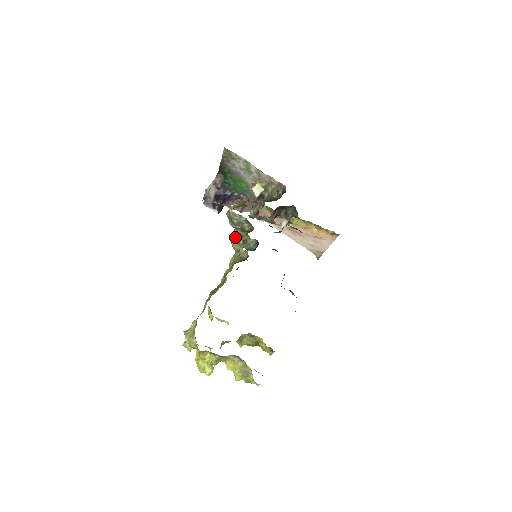
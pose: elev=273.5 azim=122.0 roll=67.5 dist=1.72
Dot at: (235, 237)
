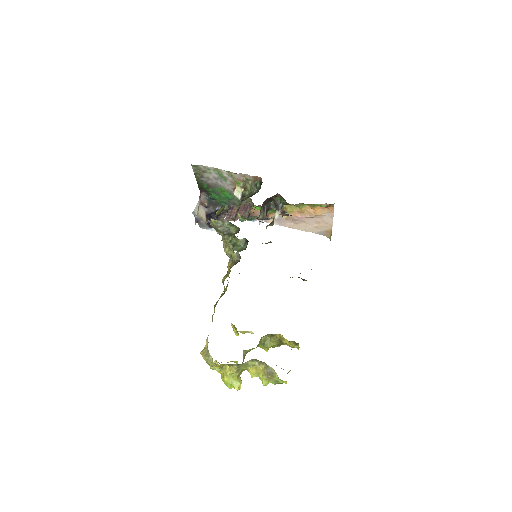
Dot at: (225, 244)
